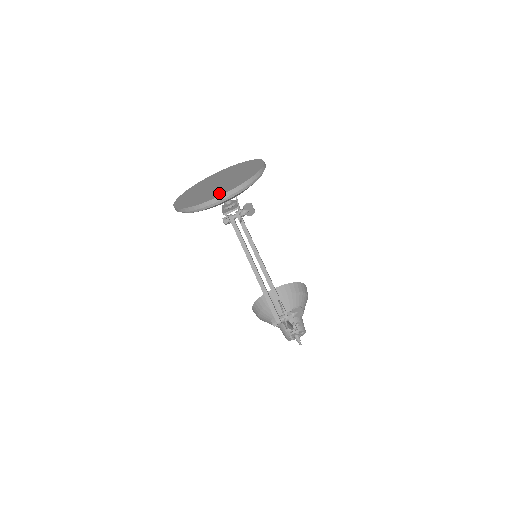
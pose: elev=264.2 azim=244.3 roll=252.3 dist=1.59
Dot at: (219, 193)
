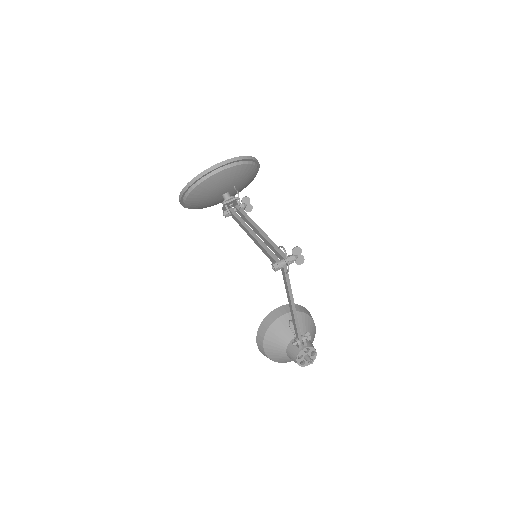
Dot at: occluded
